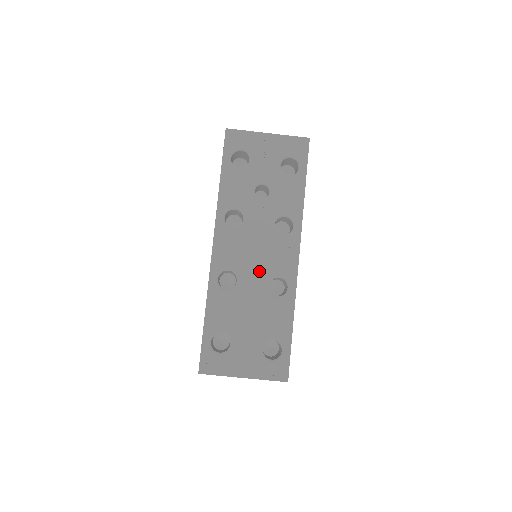
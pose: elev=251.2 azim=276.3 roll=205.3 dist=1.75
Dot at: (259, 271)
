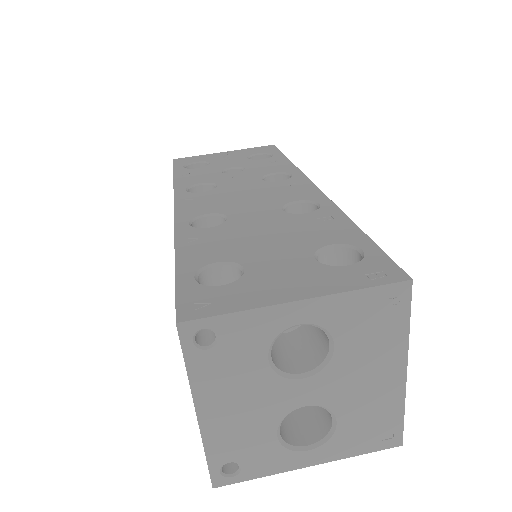
Dot at: (259, 205)
